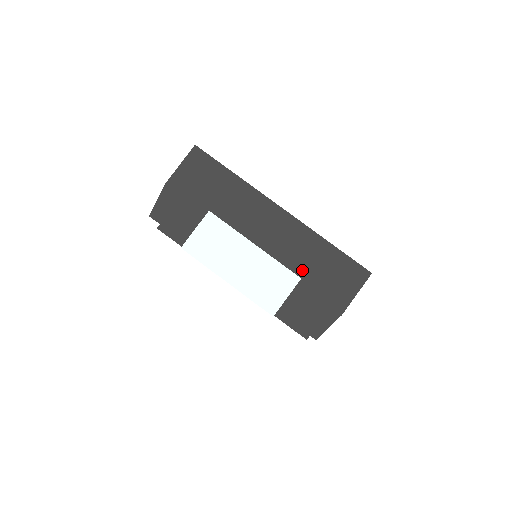
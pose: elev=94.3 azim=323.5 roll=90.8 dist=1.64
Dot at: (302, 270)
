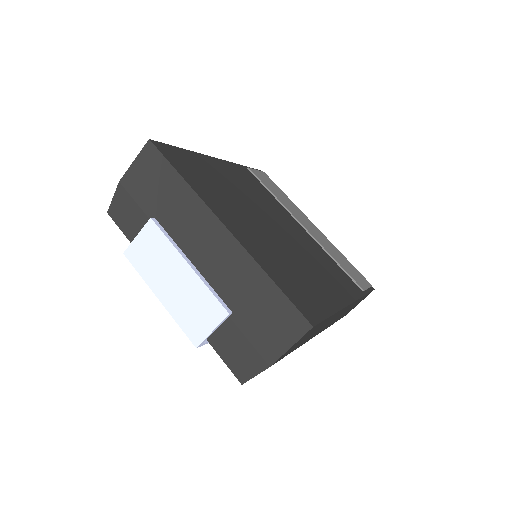
Dot at: (235, 303)
